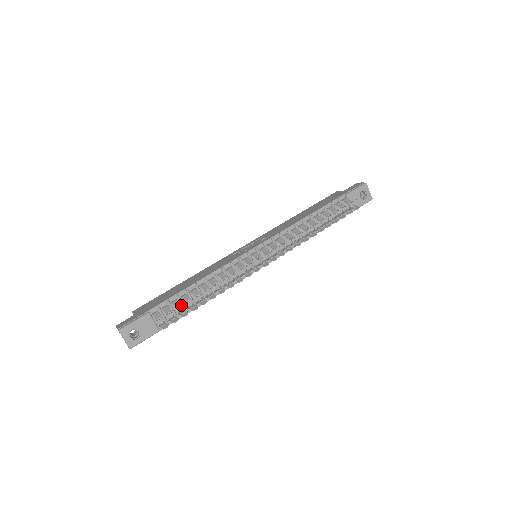
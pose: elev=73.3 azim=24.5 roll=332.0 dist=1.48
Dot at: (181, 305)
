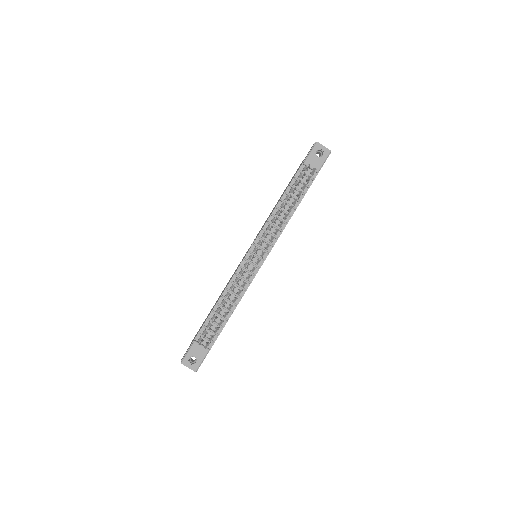
Dot at: (209, 327)
